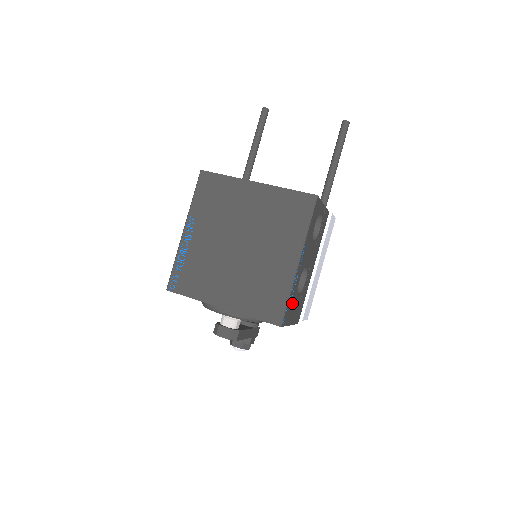
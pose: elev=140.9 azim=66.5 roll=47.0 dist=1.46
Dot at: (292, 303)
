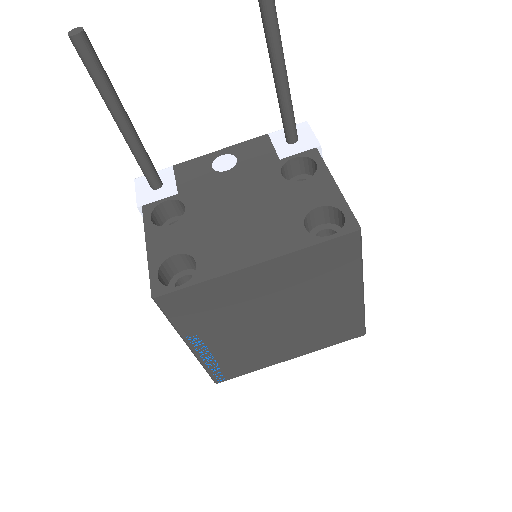
Dot at: occluded
